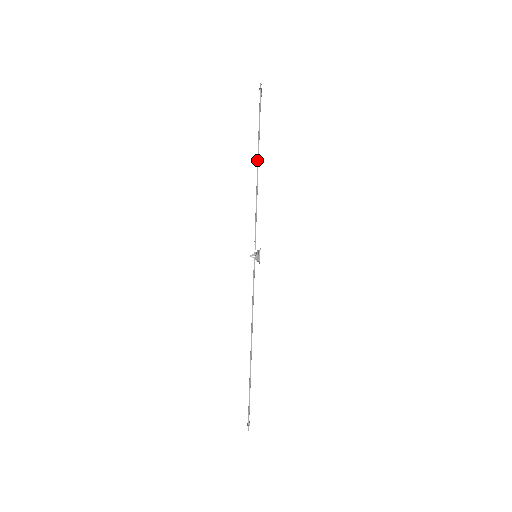
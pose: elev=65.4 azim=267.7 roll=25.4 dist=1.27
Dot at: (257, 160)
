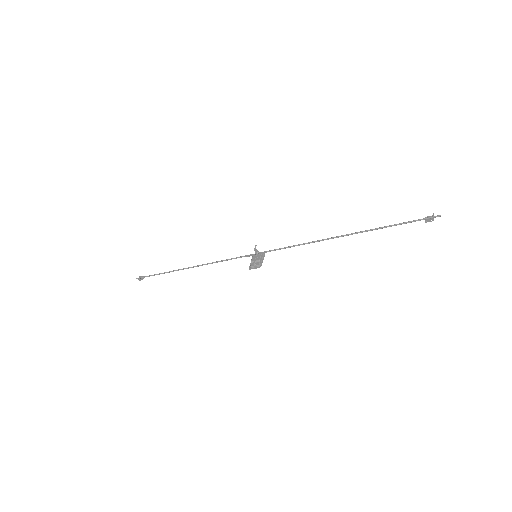
Dot at: (347, 234)
